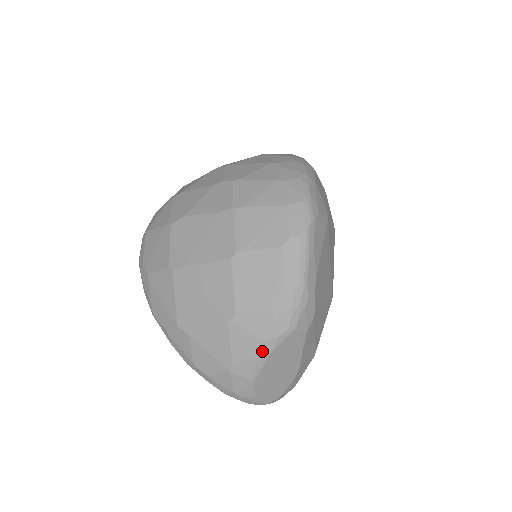
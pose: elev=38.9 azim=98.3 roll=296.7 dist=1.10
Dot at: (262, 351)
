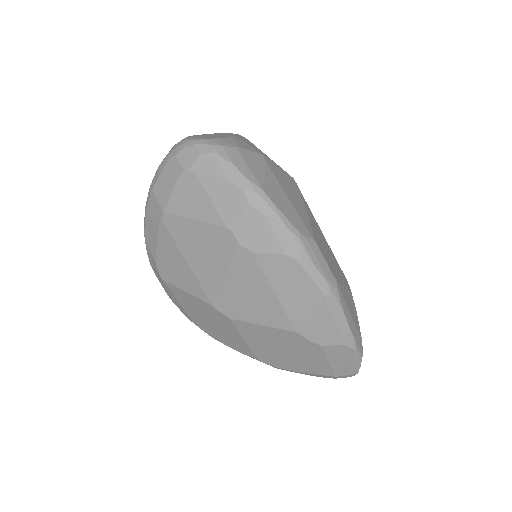
Dot at: occluded
